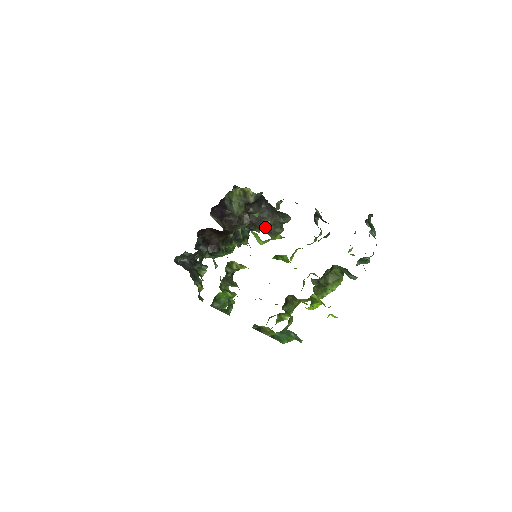
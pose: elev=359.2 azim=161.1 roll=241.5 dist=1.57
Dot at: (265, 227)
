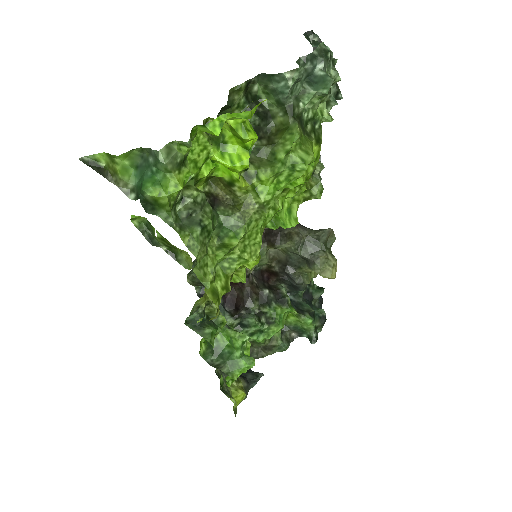
Dot at: (287, 242)
